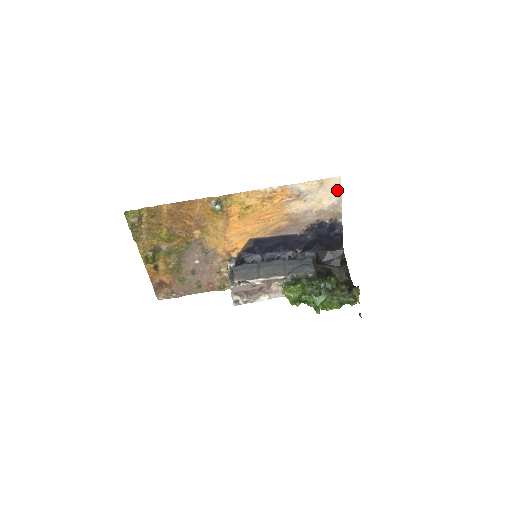
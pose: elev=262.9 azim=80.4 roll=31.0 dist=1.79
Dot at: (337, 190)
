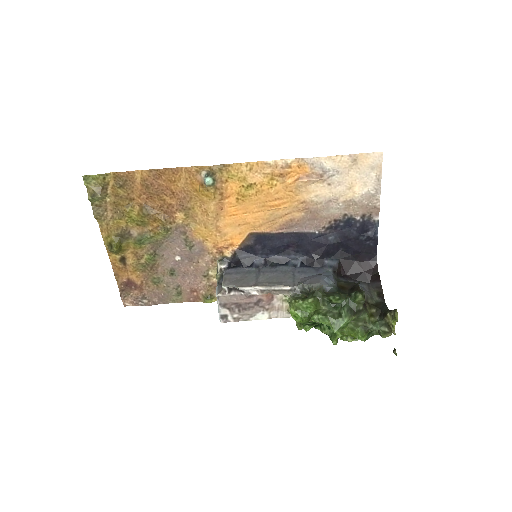
Dot at: (375, 172)
